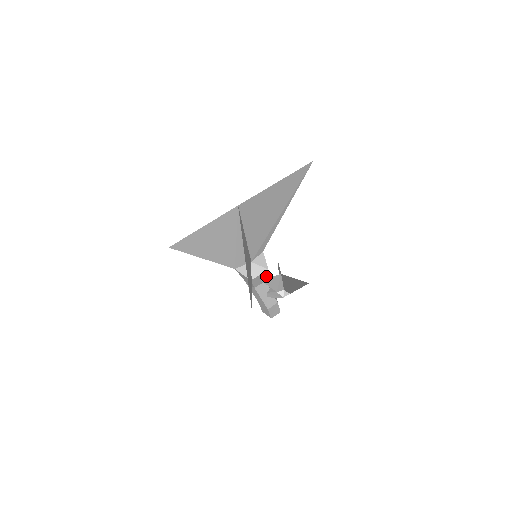
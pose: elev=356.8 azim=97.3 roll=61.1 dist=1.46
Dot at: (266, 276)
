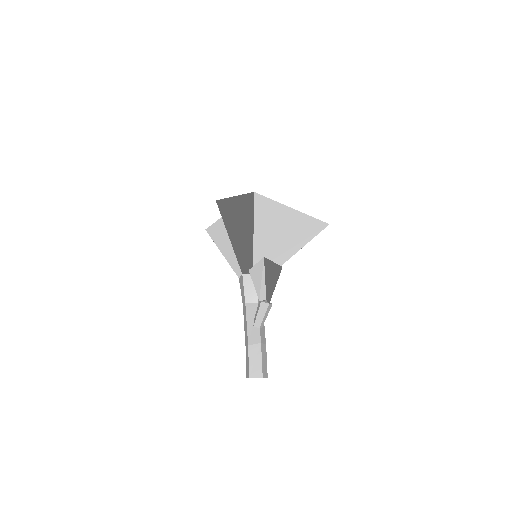
Dot at: occluded
